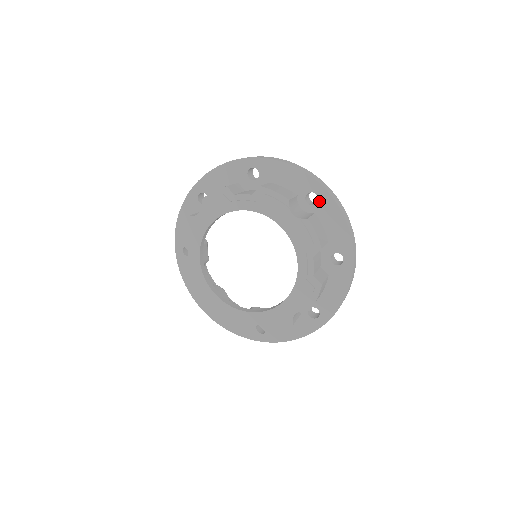
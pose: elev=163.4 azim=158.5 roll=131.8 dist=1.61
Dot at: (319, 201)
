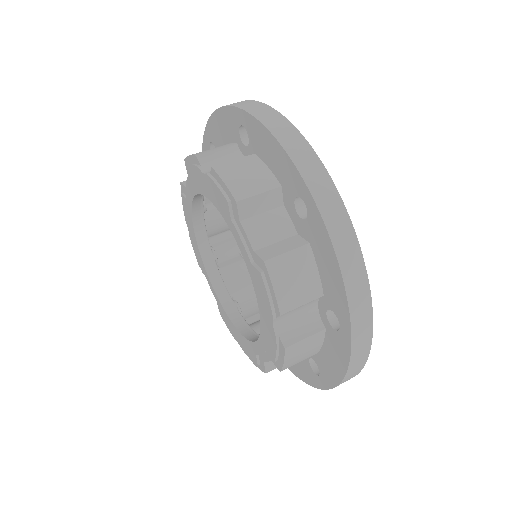
Dot at: (248, 132)
